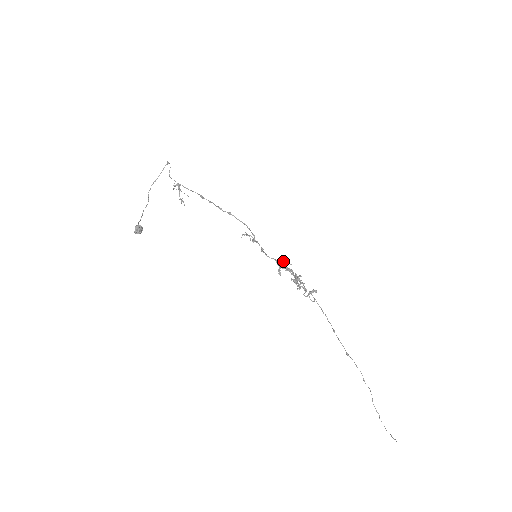
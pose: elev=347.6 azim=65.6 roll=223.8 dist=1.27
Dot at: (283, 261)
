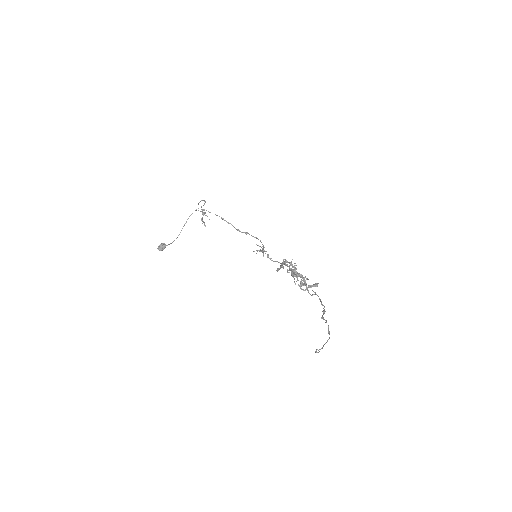
Dot at: (285, 259)
